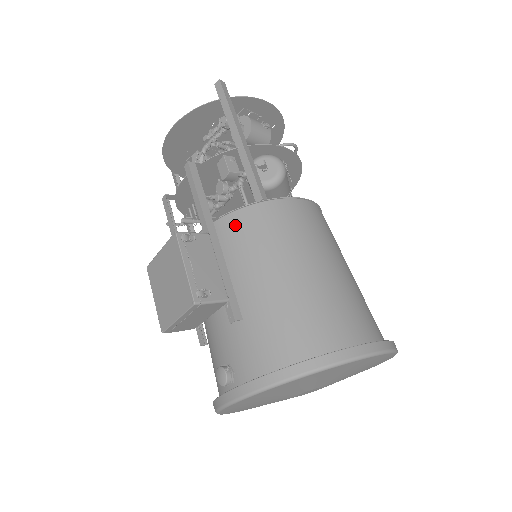
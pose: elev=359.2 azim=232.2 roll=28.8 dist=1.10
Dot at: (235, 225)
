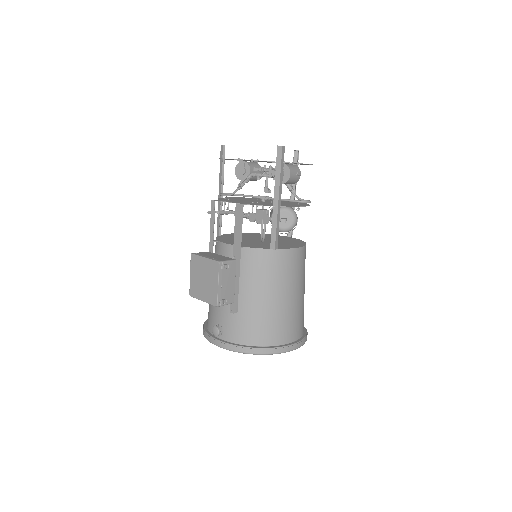
Dot at: (253, 258)
